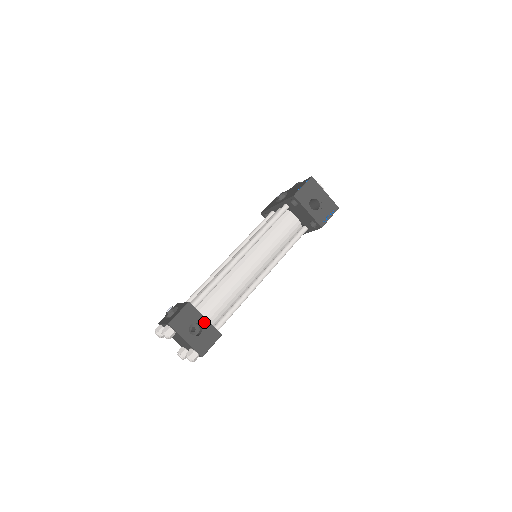
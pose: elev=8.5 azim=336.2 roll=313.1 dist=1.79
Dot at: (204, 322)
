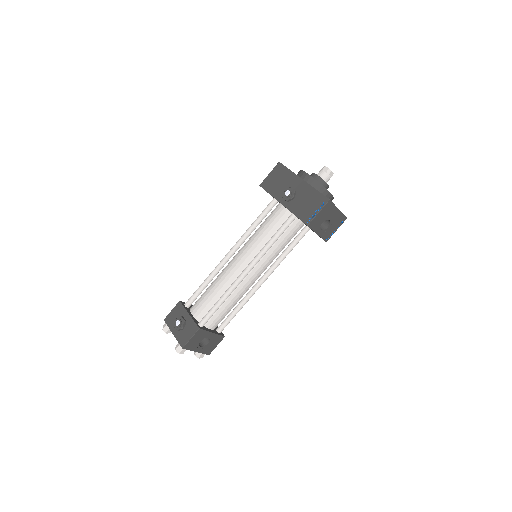
Dot at: (211, 335)
